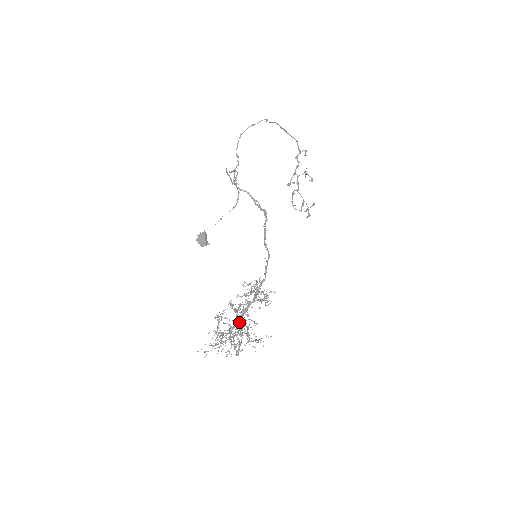
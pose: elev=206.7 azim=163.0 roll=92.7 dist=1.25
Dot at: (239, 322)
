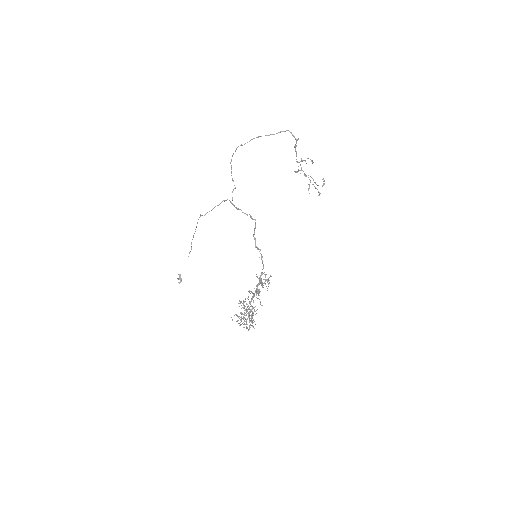
Dot at: (250, 306)
